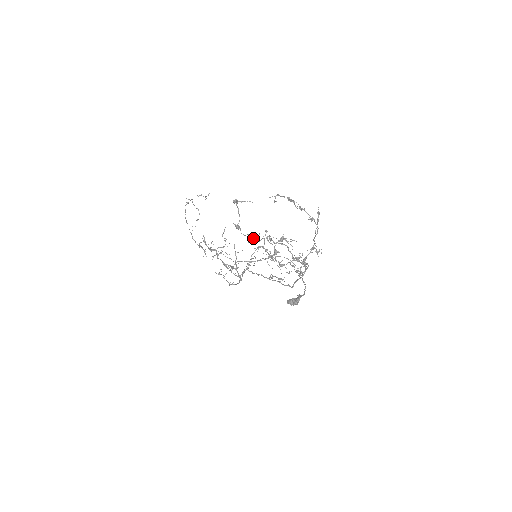
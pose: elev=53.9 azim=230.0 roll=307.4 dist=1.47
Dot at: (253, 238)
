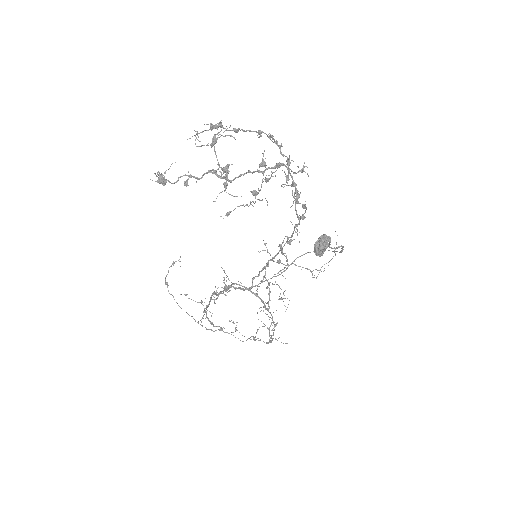
Dot at: occluded
